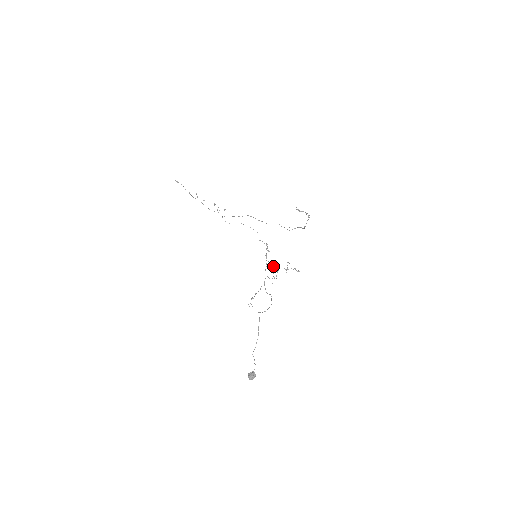
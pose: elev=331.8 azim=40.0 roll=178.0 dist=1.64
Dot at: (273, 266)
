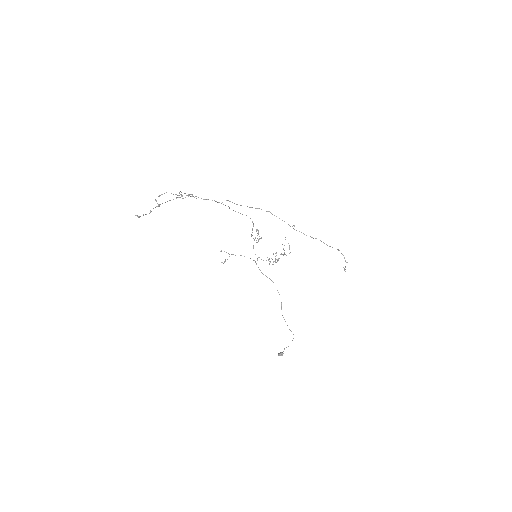
Dot at: occluded
